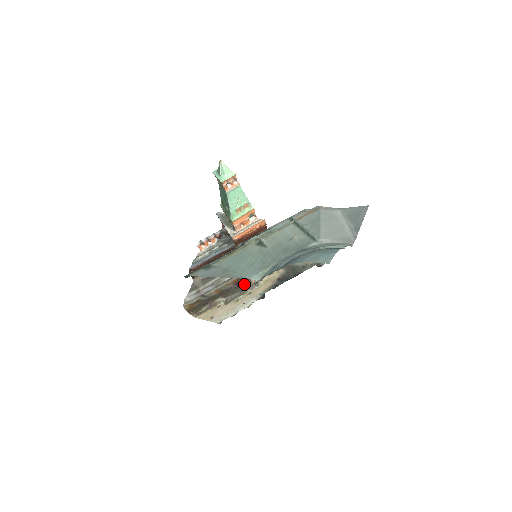
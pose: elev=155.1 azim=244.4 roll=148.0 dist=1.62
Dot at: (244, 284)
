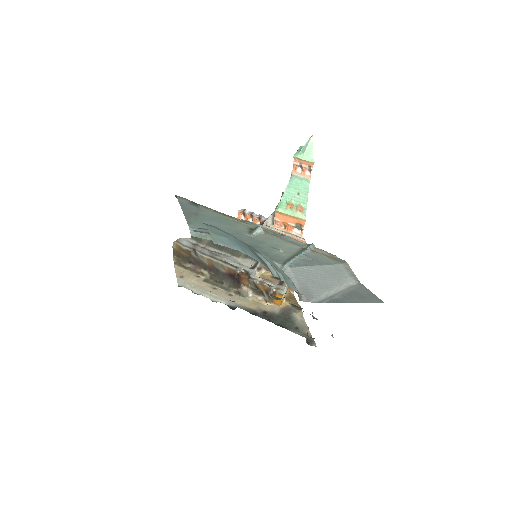
Dot at: (236, 283)
